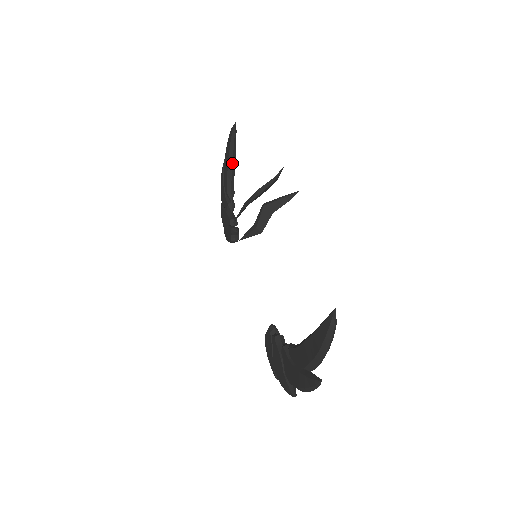
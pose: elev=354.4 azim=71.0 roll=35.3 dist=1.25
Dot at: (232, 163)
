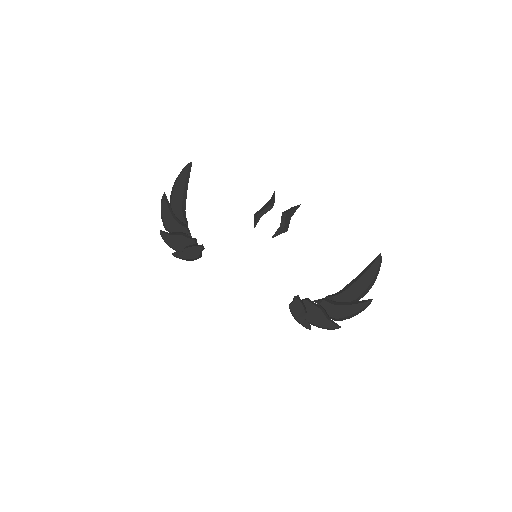
Dot at: occluded
